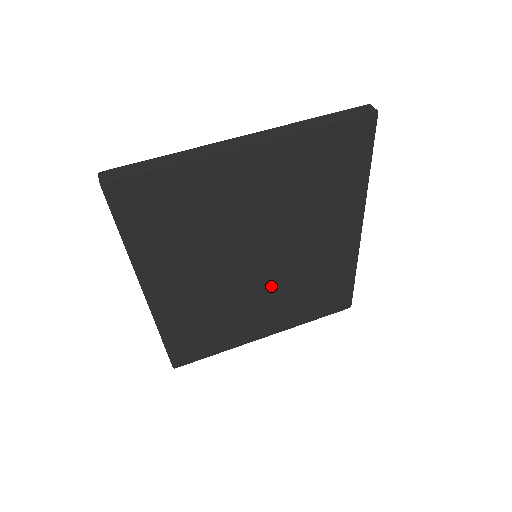
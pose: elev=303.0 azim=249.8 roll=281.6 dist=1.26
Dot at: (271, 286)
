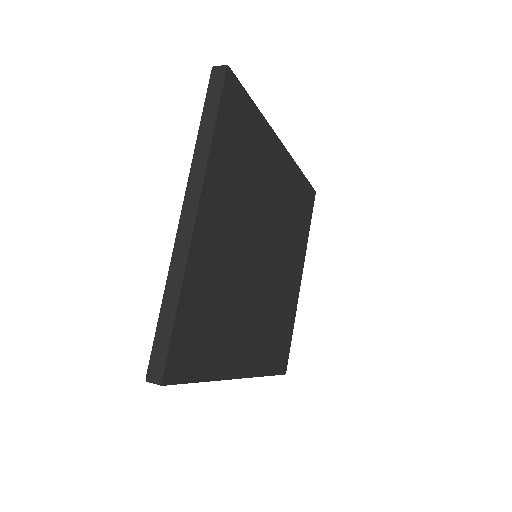
Dot at: (280, 255)
